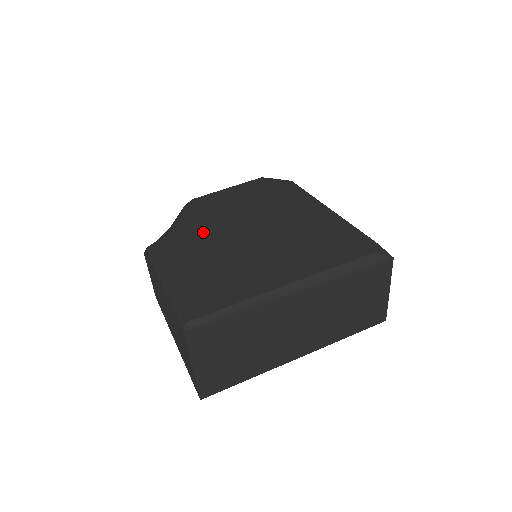
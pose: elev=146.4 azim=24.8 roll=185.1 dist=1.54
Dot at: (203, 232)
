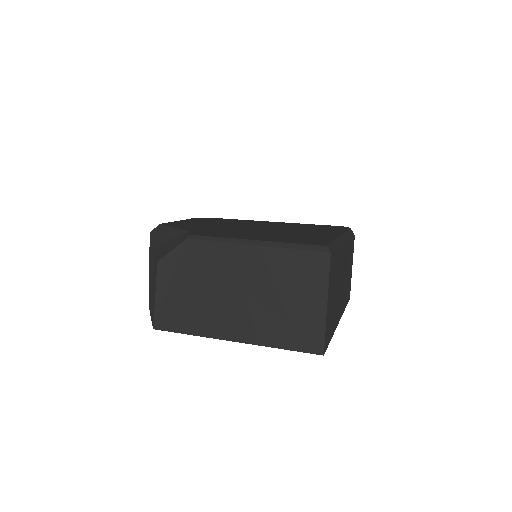
Dot at: (219, 230)
